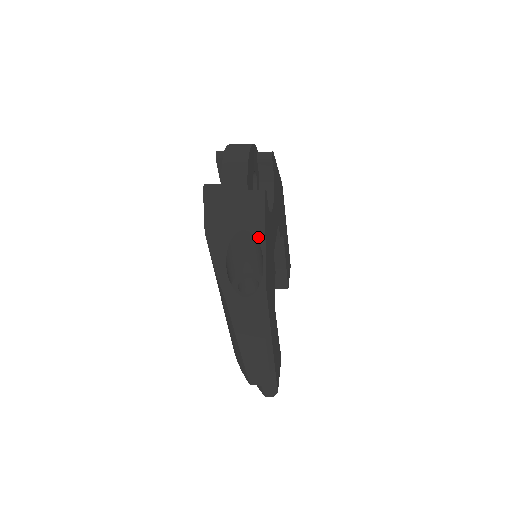
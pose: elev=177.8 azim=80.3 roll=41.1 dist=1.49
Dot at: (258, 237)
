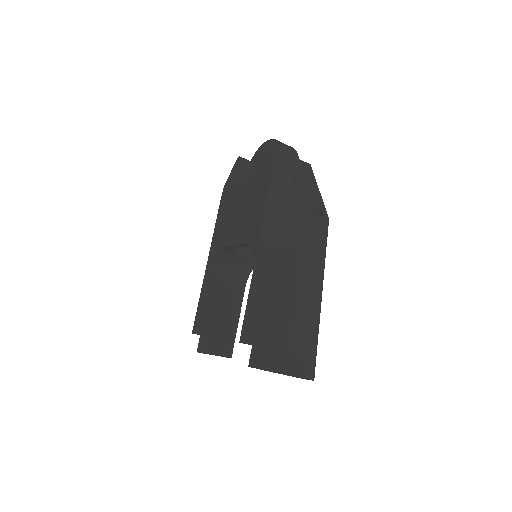
Dot at: (313, 184)
